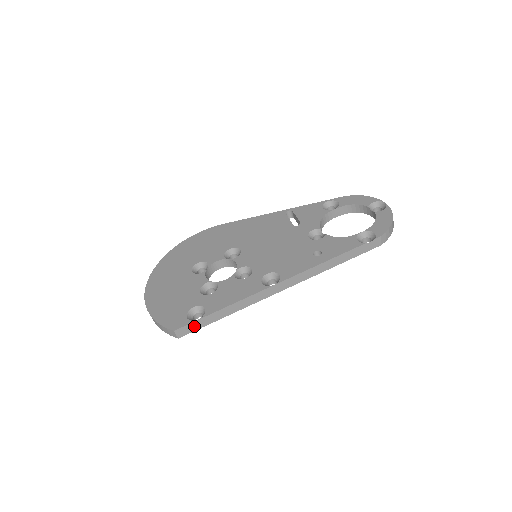
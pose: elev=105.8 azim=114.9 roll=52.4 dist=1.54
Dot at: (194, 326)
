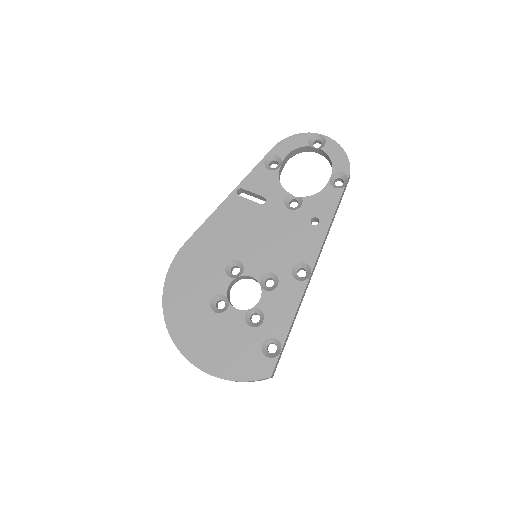
Dot at: (279, 358)
